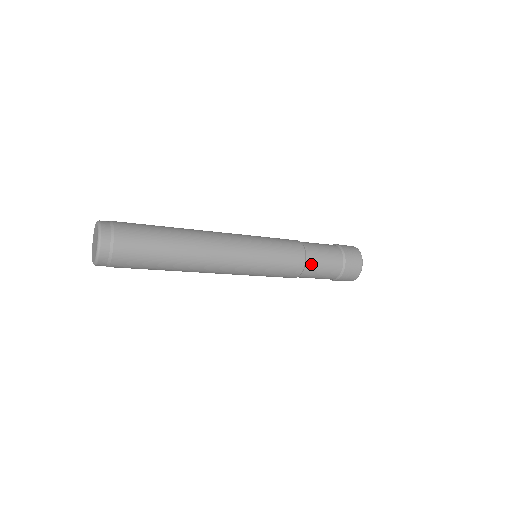
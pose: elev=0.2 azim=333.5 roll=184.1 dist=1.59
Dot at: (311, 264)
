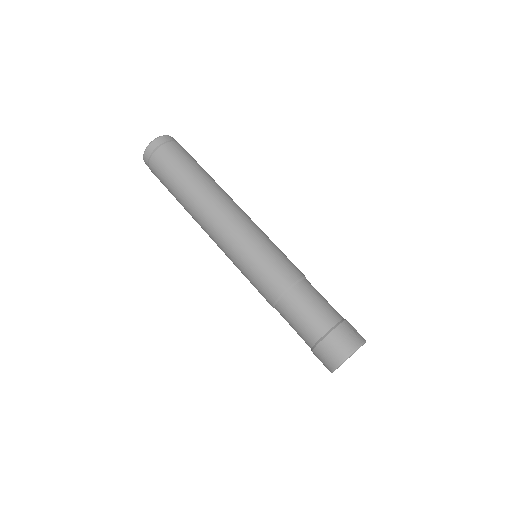
Dot at: (285, 305)
